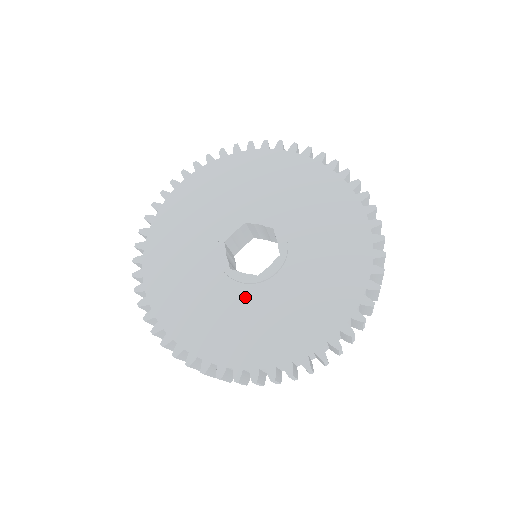
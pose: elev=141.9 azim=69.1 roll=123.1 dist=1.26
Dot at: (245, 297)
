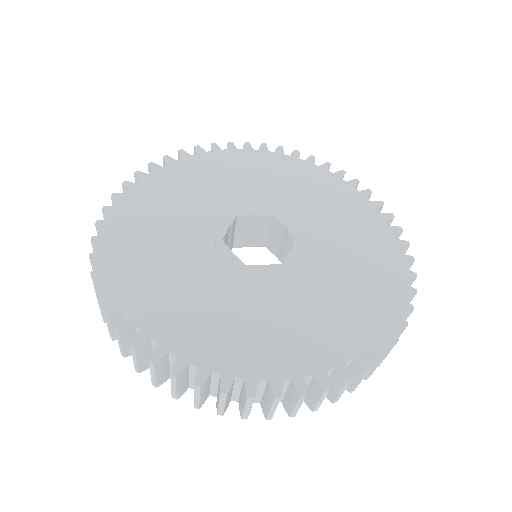
Dot at: (215, 275)
